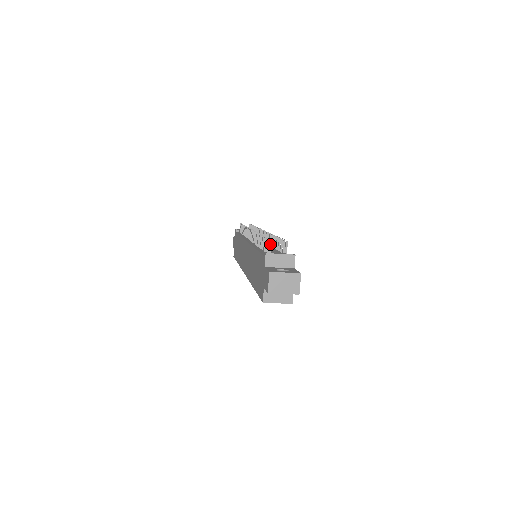
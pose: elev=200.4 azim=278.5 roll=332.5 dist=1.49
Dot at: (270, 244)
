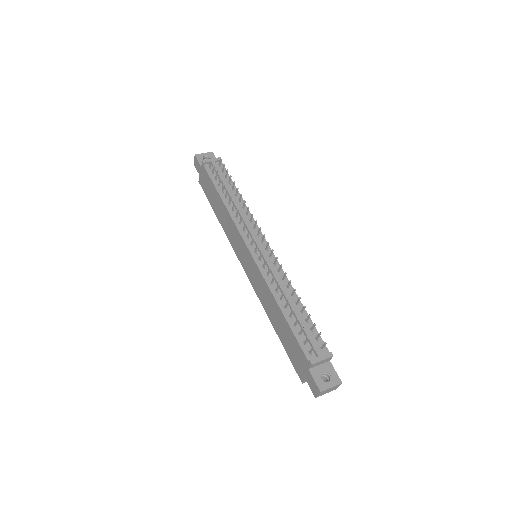
Dot at: occluded
